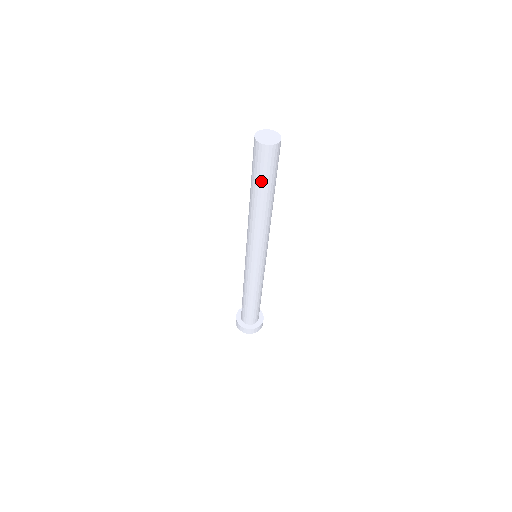
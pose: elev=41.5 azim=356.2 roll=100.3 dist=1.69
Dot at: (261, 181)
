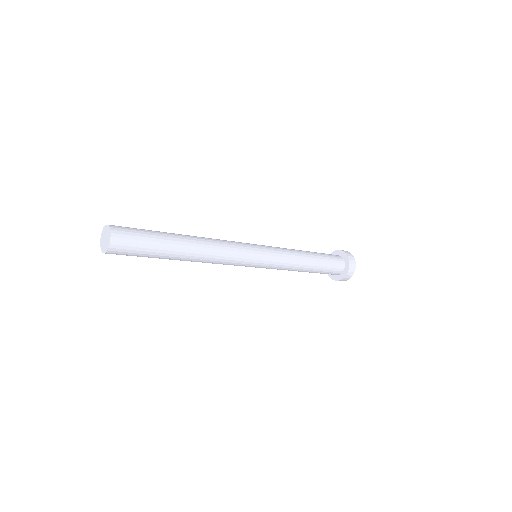
Dot at: occluded
